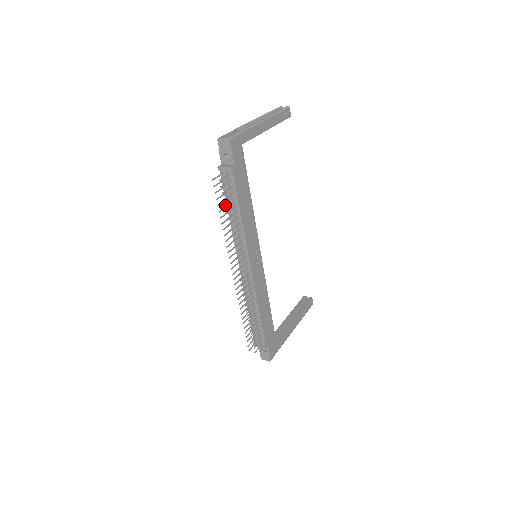
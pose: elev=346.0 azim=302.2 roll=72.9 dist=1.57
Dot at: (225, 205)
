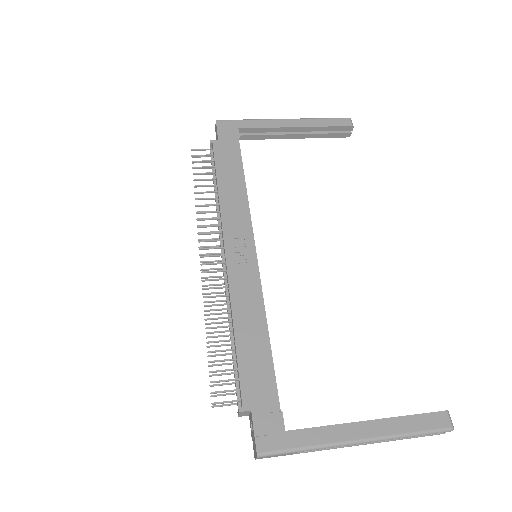
Dot at: (195, 173)
